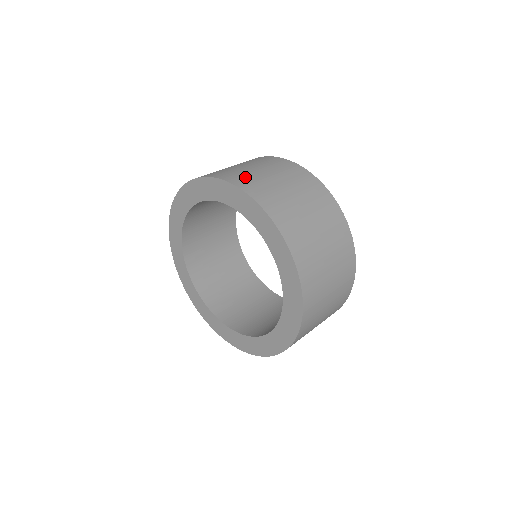
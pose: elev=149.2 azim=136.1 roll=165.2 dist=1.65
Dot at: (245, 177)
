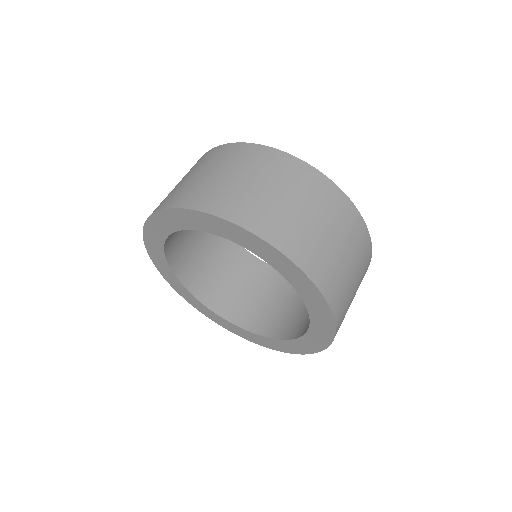
Dot at: (246, 205)
